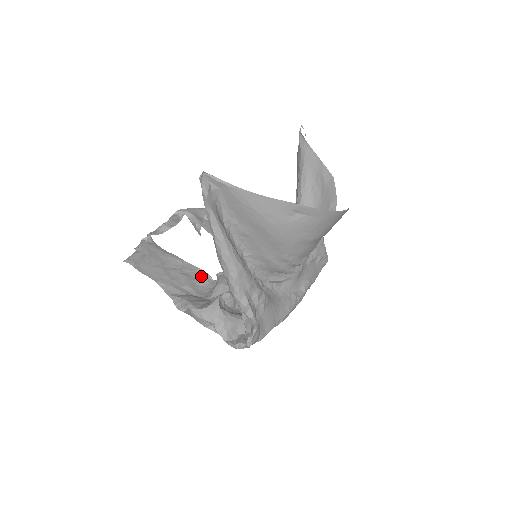
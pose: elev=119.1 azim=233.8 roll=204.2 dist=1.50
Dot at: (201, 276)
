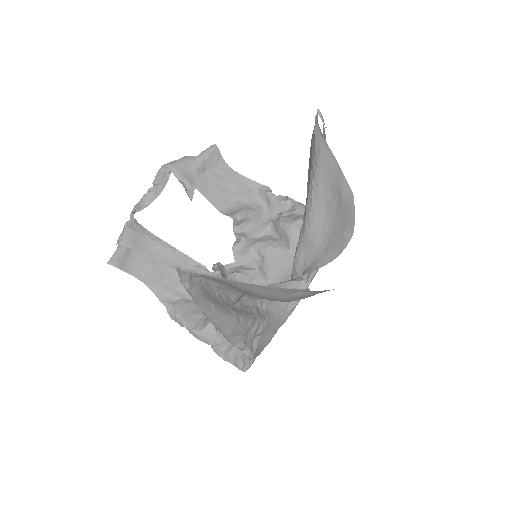
Dot at: (196, 269)
